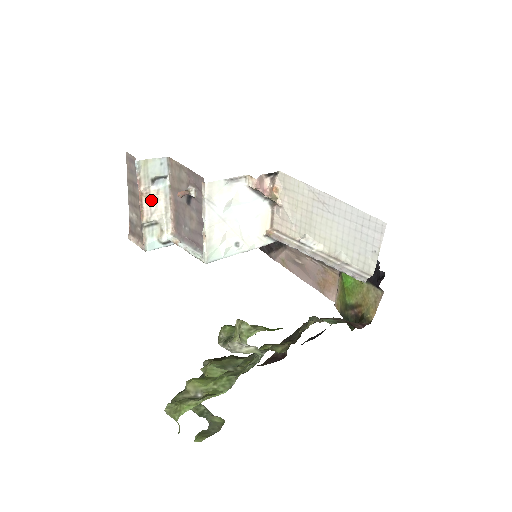
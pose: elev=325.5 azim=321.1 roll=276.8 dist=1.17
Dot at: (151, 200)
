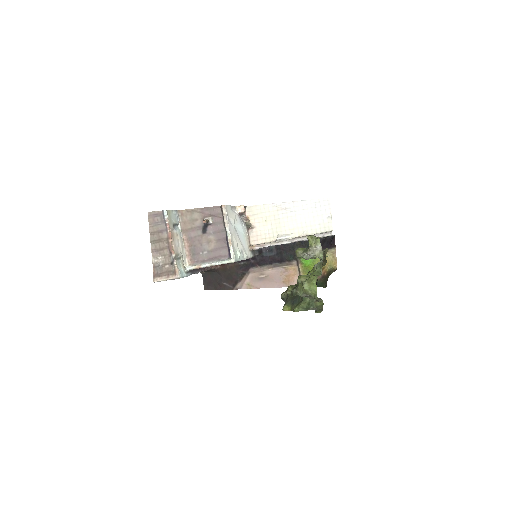
Dot at: (175, 240)
